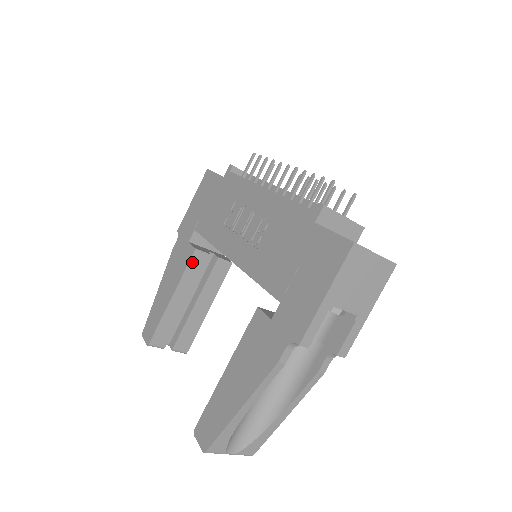
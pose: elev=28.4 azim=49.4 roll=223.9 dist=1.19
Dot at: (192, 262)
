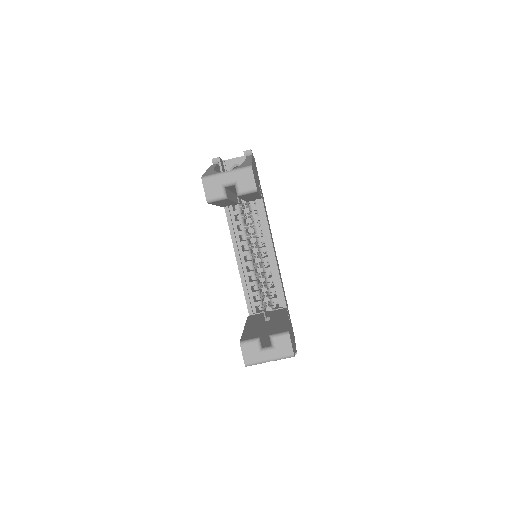
Dot at: (250, 318)
